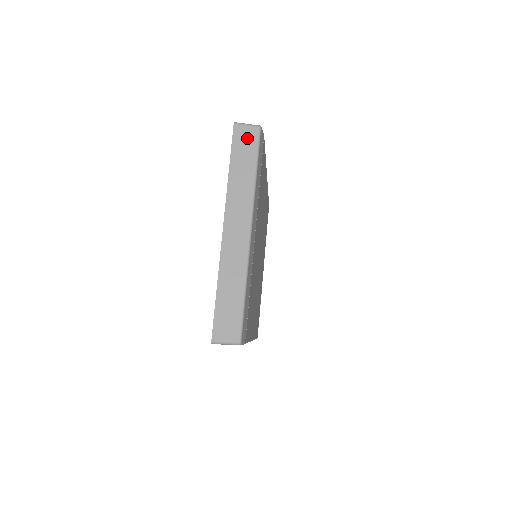
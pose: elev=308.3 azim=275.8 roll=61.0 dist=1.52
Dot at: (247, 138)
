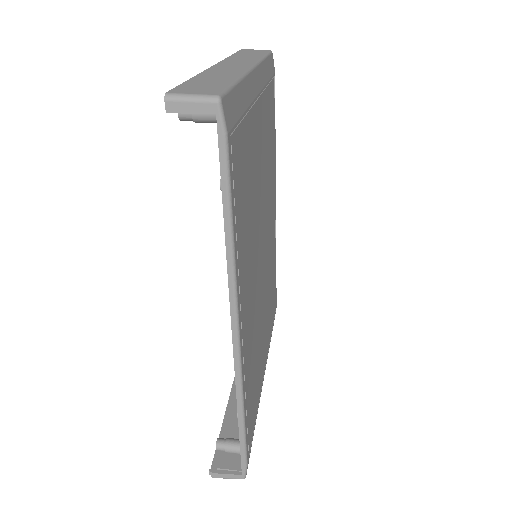
Dot at: (256, 51)
